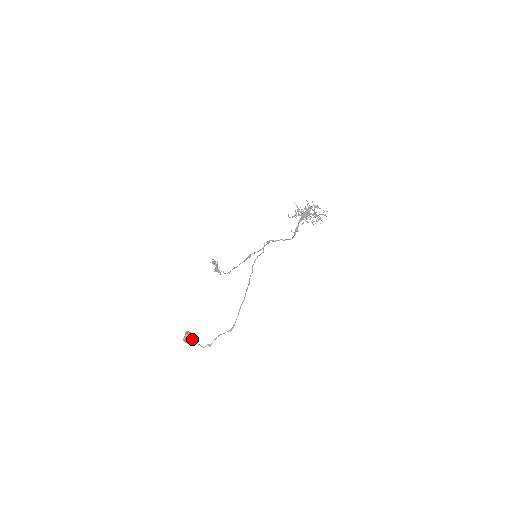
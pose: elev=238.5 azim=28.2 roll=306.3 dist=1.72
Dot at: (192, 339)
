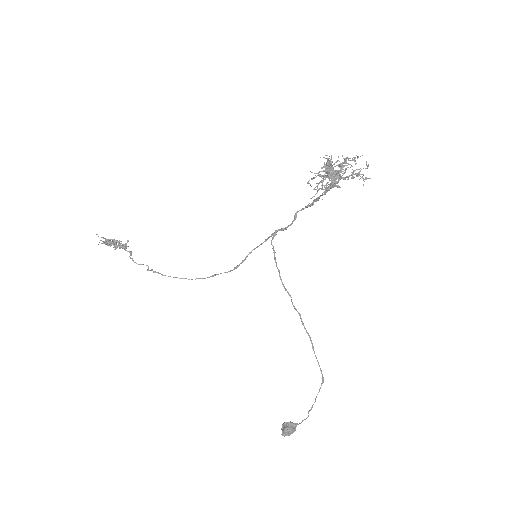
Dot at: (295, 428)
